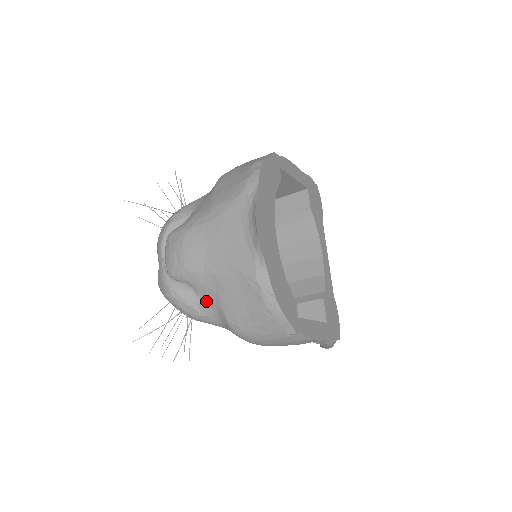
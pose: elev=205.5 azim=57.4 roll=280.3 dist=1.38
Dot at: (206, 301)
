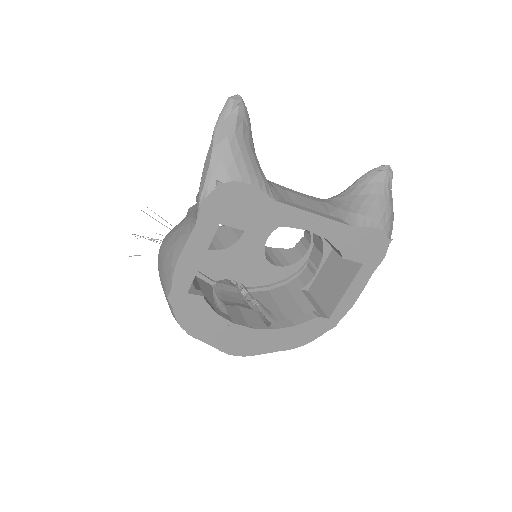
Dot at: occluded
